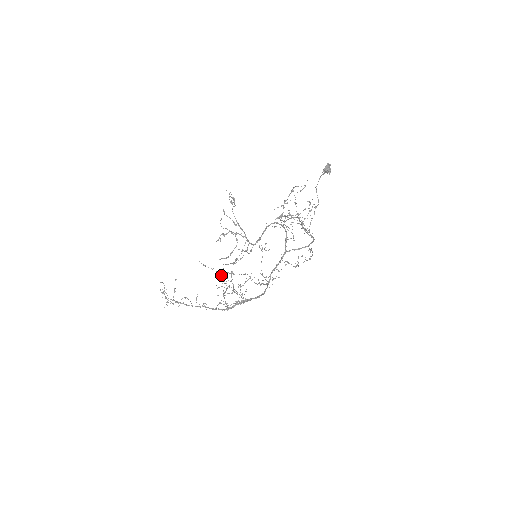
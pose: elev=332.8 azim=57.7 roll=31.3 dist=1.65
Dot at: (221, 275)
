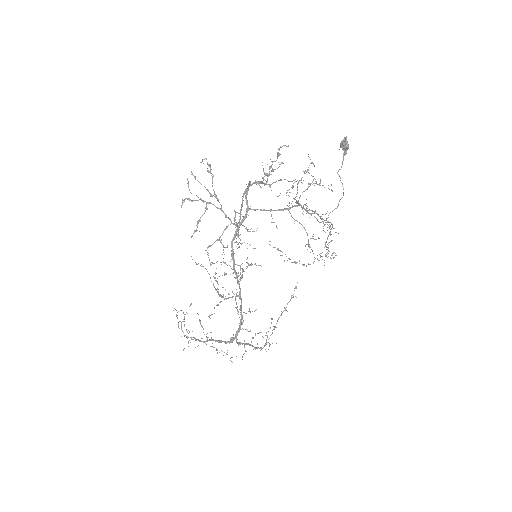
Dot at: occluded
